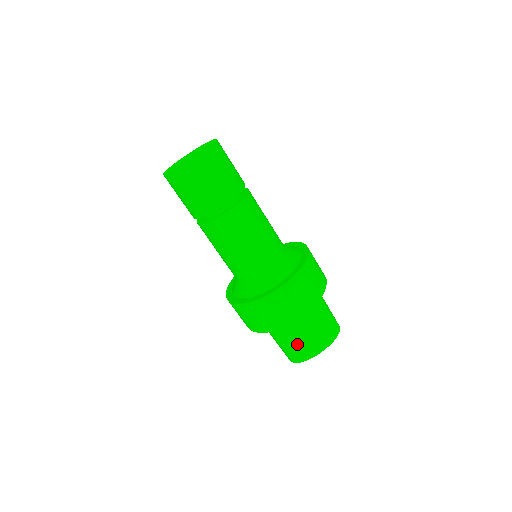
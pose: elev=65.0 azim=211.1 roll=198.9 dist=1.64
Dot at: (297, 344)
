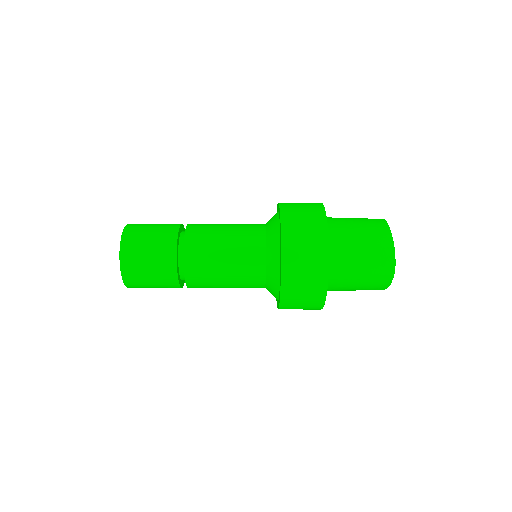
Dot at: occluded
